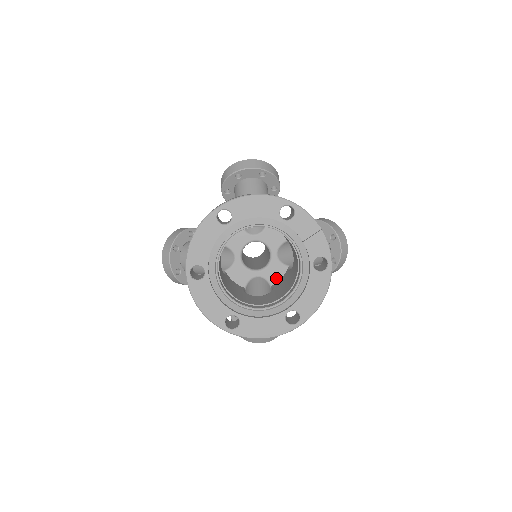
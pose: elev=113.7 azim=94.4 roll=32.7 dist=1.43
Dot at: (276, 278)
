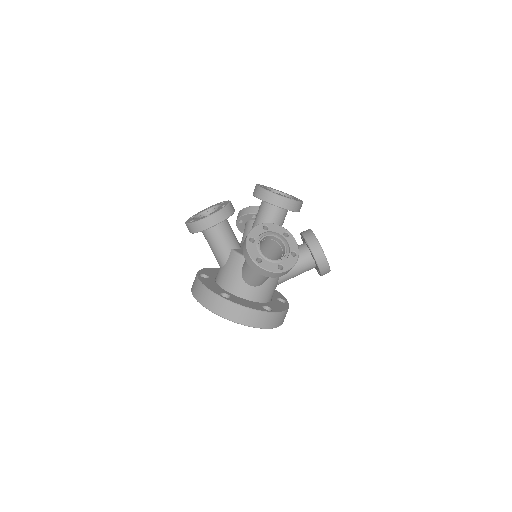
Dot at: occluded
